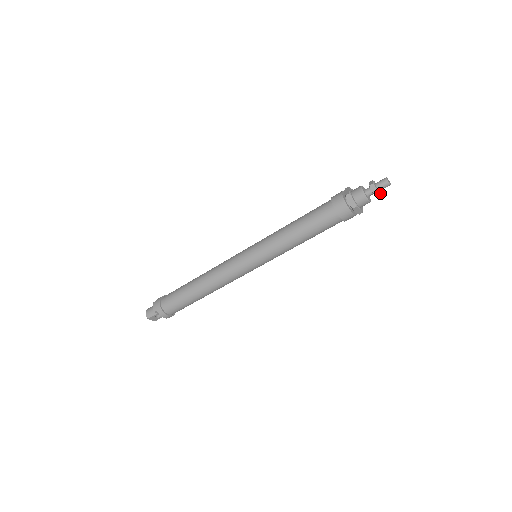
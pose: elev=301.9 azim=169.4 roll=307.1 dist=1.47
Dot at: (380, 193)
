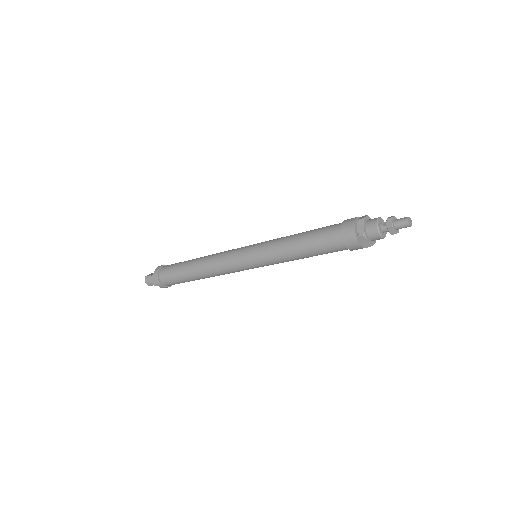
Dot at: (398, 230)
